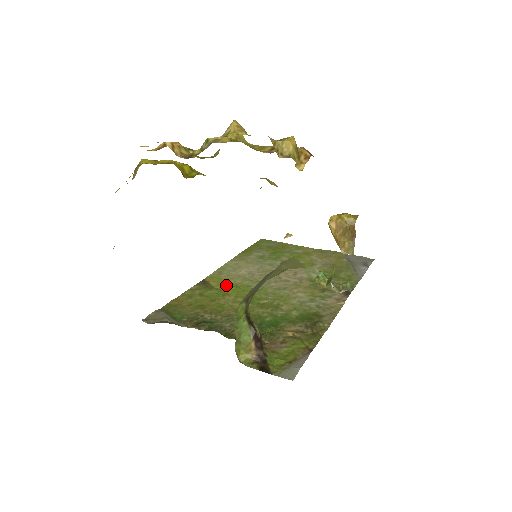
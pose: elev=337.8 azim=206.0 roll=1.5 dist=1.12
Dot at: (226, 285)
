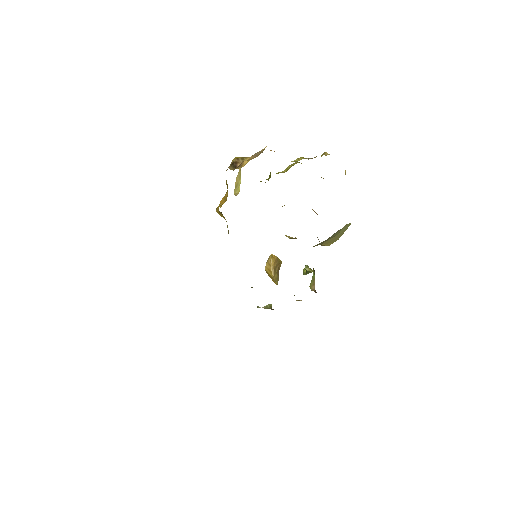
Dot at: occluded
